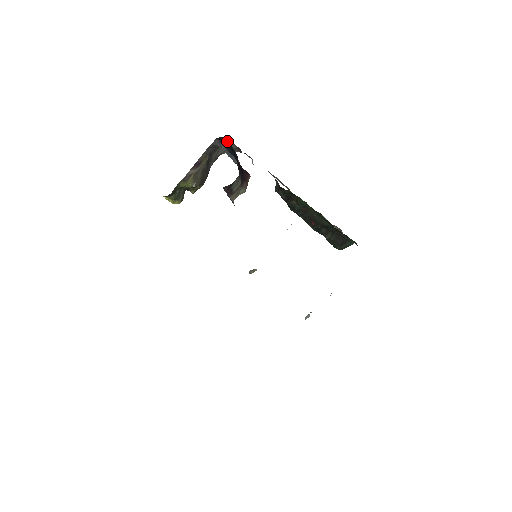
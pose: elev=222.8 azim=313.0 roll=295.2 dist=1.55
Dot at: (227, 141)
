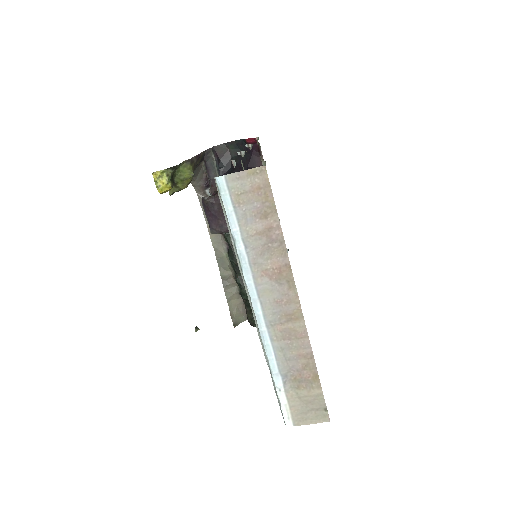
Dot at: (227, 149)
